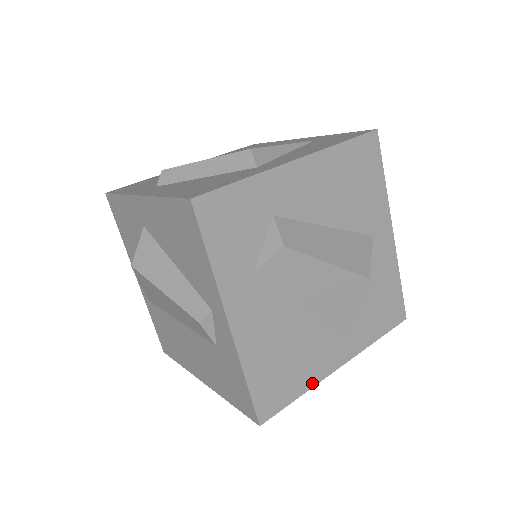
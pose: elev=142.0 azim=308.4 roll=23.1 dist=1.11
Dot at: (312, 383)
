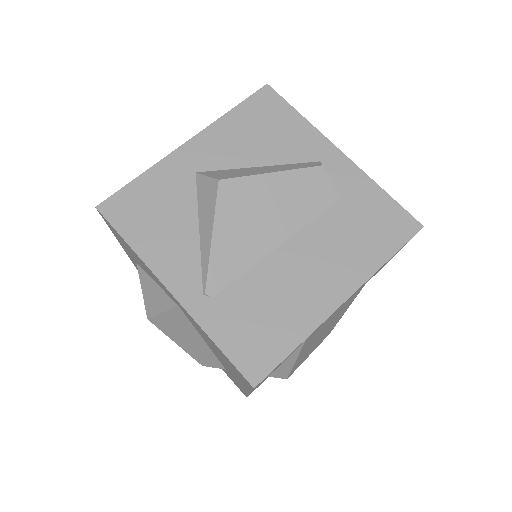
Dot at: occluded
